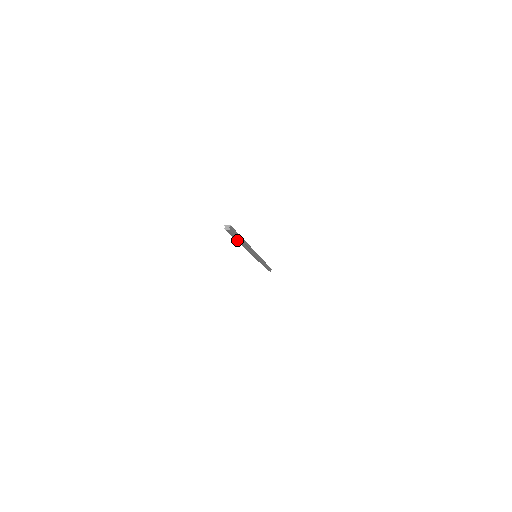
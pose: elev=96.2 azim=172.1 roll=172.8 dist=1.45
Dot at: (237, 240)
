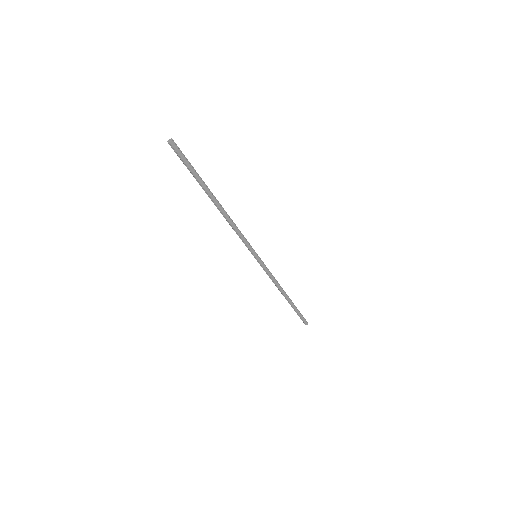
Dot at: (200, 182)
